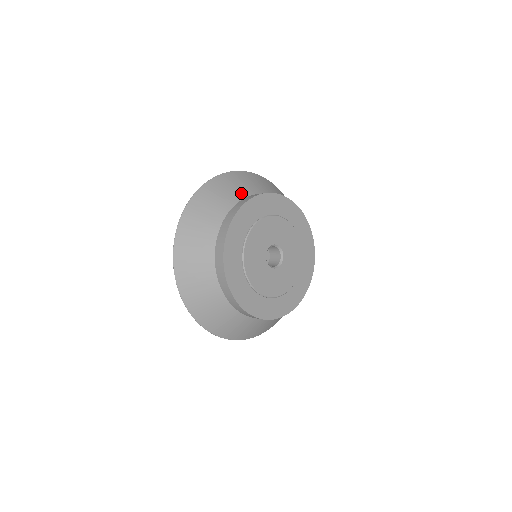
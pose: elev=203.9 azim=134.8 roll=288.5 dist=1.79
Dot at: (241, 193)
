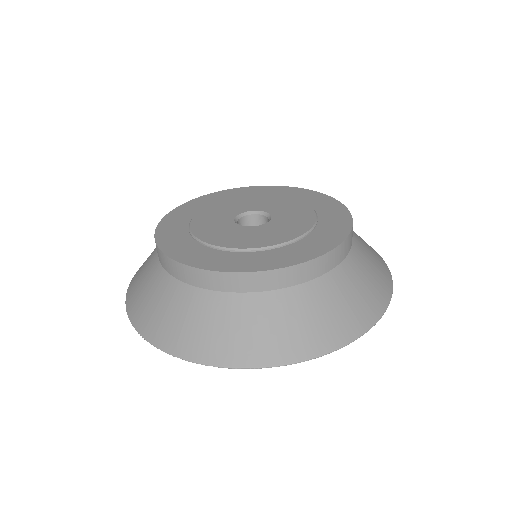
Dot at: occluded
